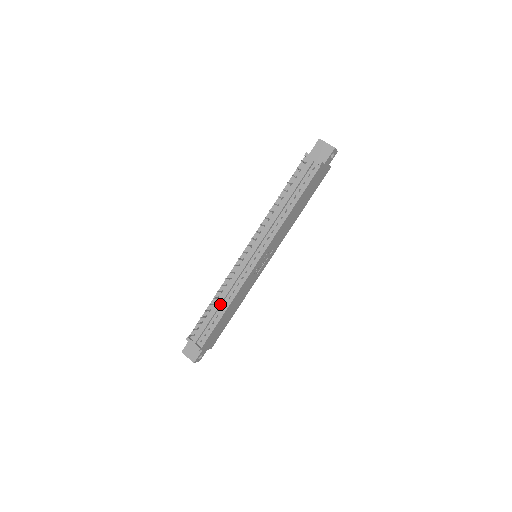
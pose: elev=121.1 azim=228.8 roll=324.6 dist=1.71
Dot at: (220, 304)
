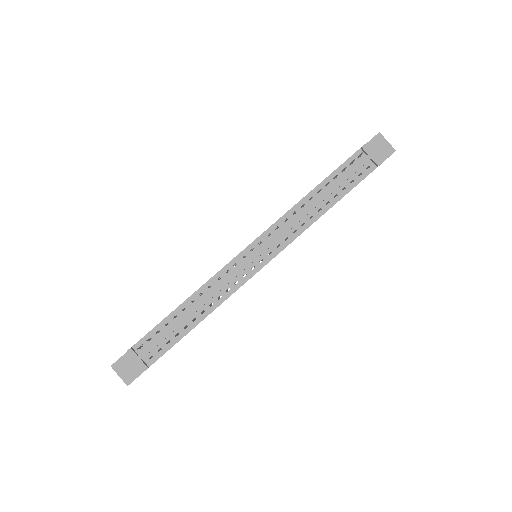
Dot at: (195, 311)
